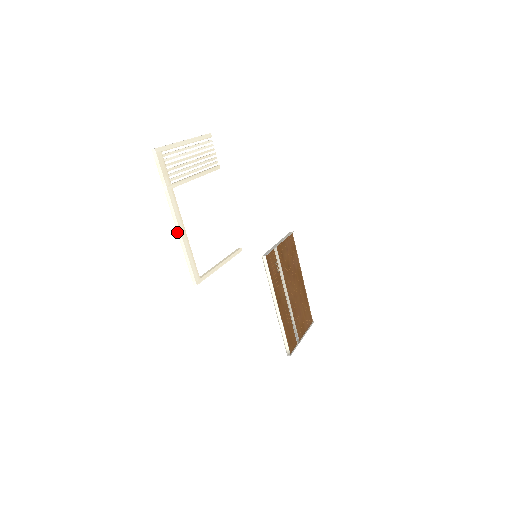
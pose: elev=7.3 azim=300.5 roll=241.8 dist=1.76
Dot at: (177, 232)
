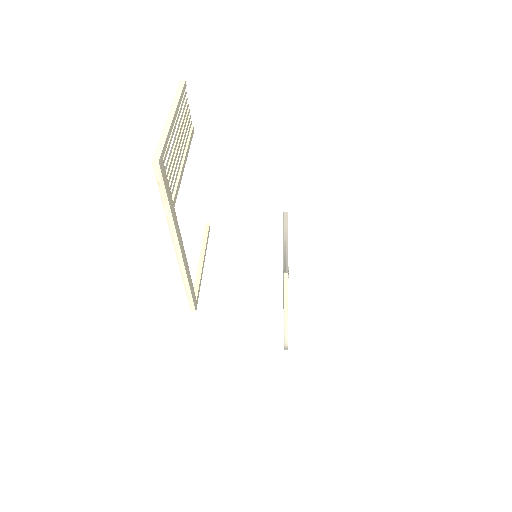
Dot at: occluded
